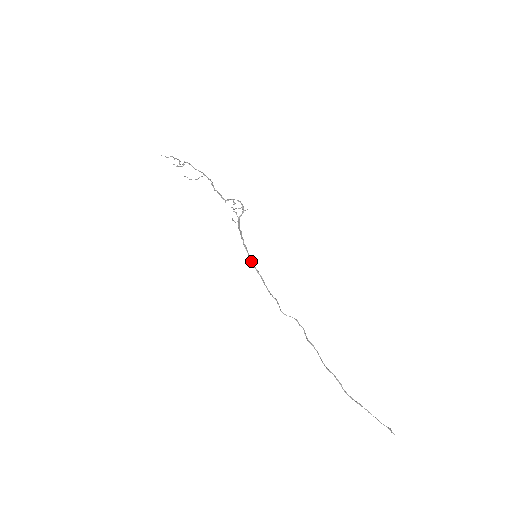
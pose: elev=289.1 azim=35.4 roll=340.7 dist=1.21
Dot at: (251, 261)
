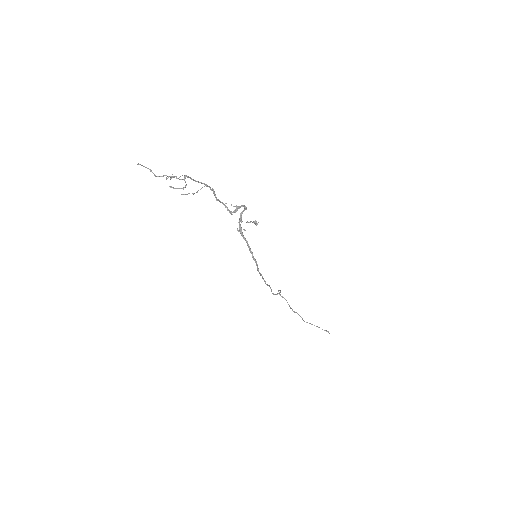
Dot at: (258, 270)
